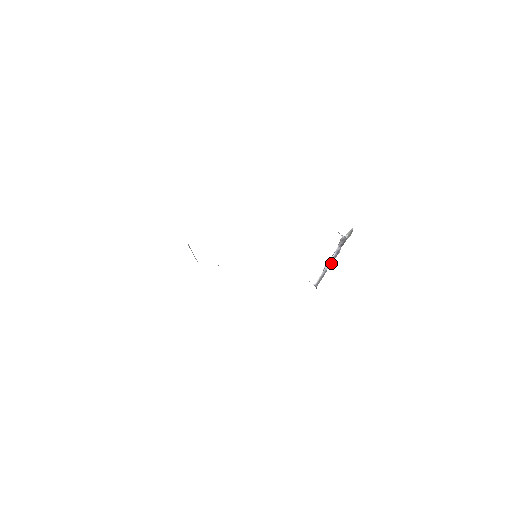
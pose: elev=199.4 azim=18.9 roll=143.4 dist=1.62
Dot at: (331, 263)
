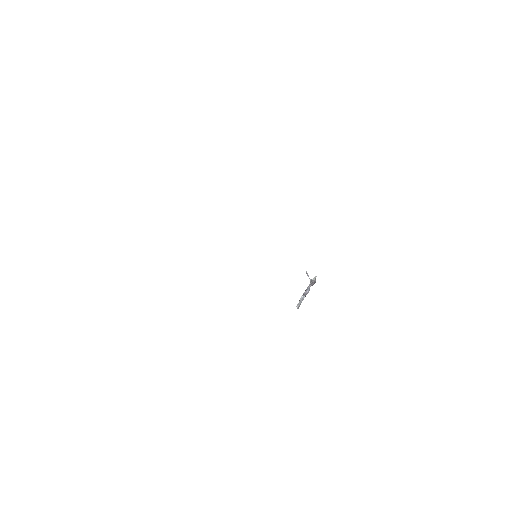
Dot at: (305, 296)
